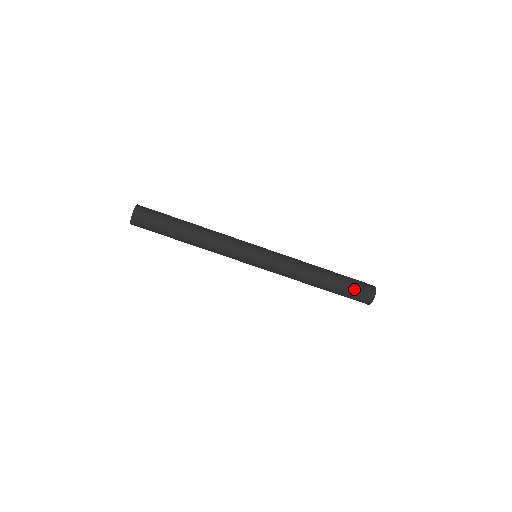
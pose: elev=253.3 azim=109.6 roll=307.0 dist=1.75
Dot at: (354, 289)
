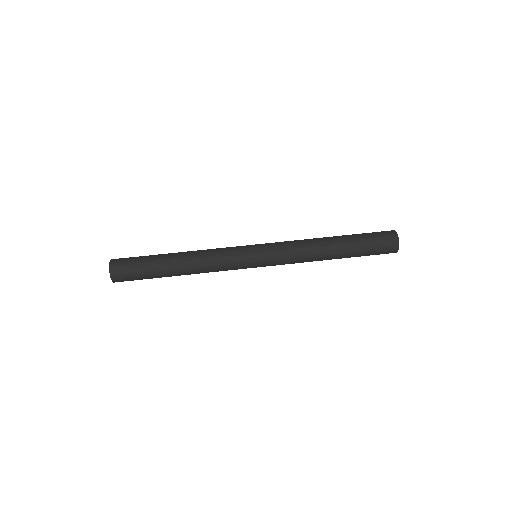
Dot at: (373, 239)
